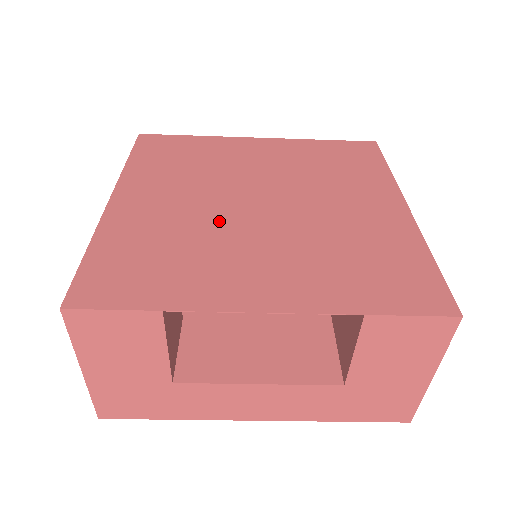
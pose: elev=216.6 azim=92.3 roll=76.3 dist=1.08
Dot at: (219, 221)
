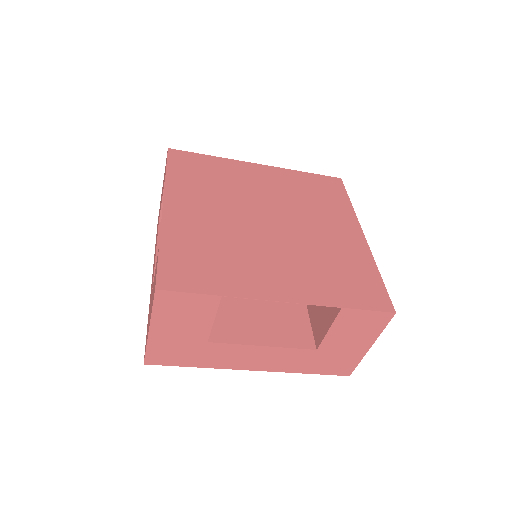
Dot at: (244, 233)
